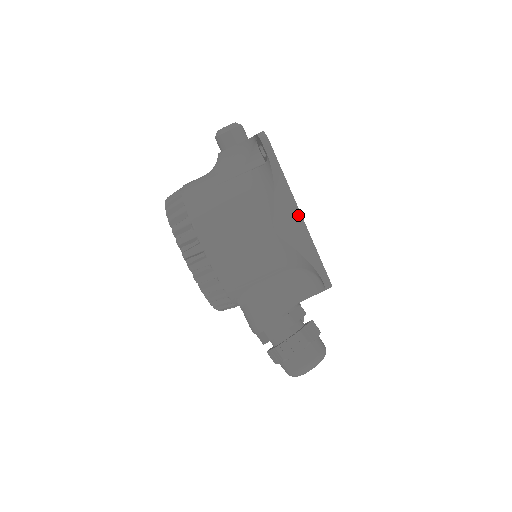
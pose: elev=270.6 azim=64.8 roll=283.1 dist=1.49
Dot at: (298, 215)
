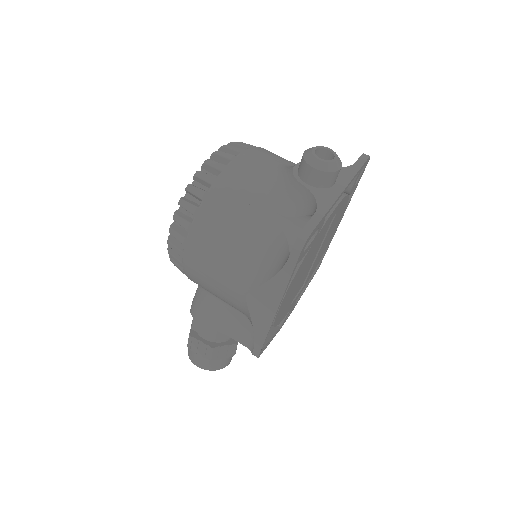
Dot at: (274, 309)
